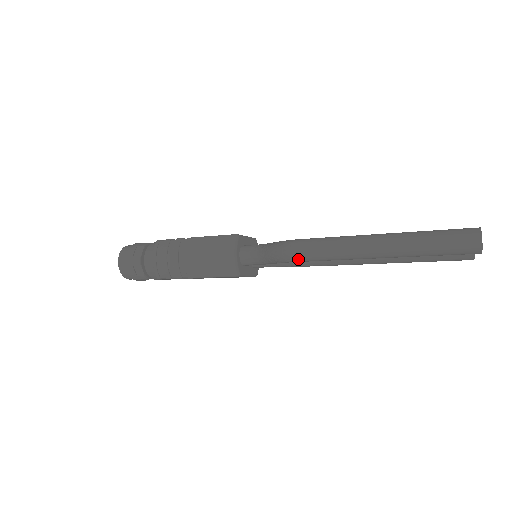
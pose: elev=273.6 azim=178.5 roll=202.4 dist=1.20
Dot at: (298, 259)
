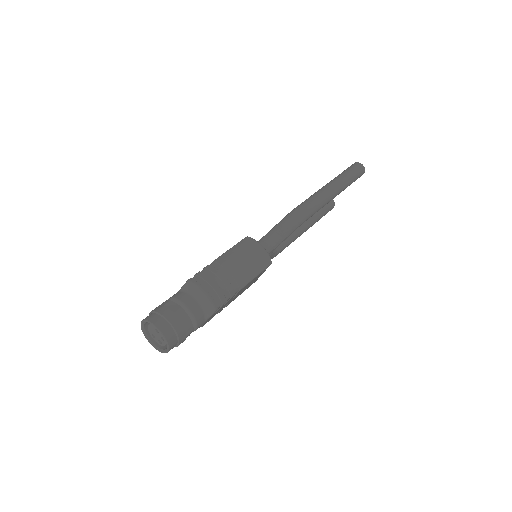
Dot at: (307, 216)
